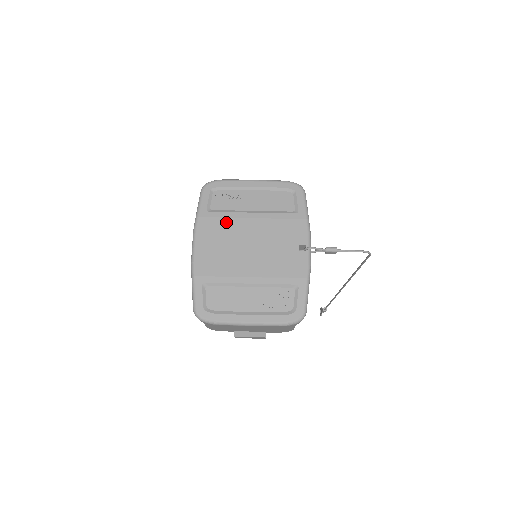
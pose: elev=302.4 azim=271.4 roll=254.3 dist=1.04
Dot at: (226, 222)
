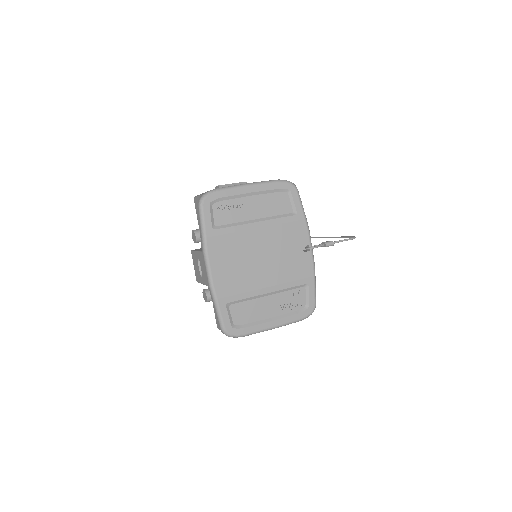
Dot at: (234, 237)
